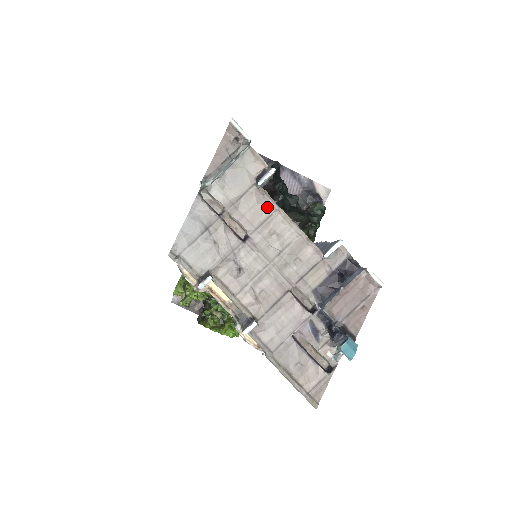
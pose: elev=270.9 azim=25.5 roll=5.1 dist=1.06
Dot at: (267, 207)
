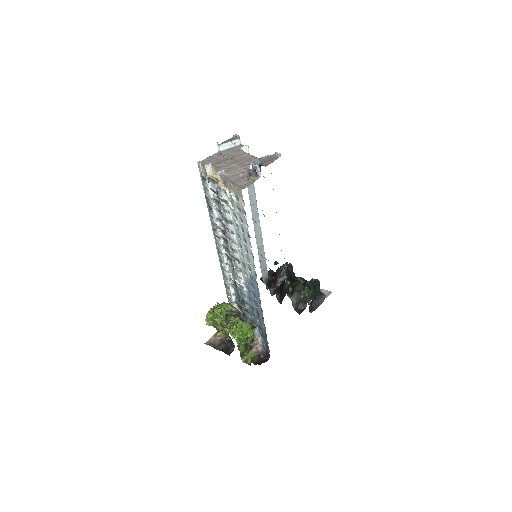
Dot at: (242, 153)
